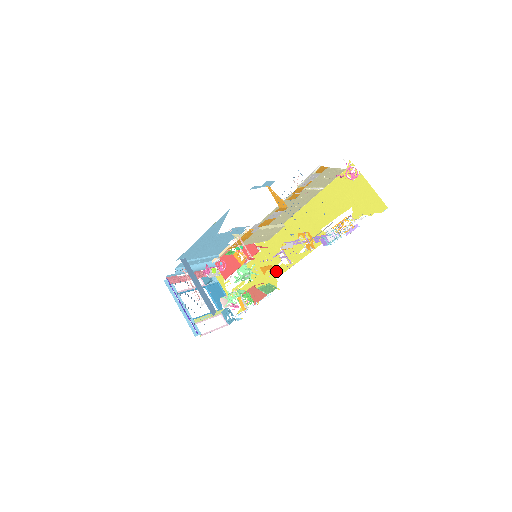
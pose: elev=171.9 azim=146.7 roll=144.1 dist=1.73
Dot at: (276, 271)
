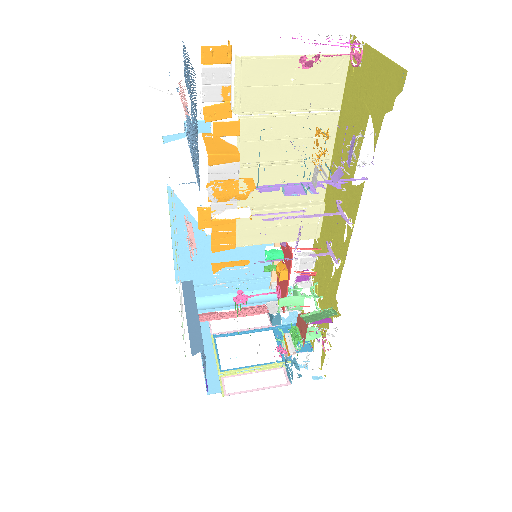
Dot at: (333, 284)
